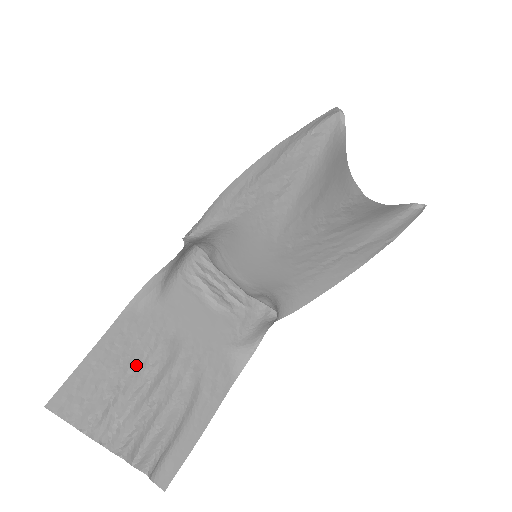
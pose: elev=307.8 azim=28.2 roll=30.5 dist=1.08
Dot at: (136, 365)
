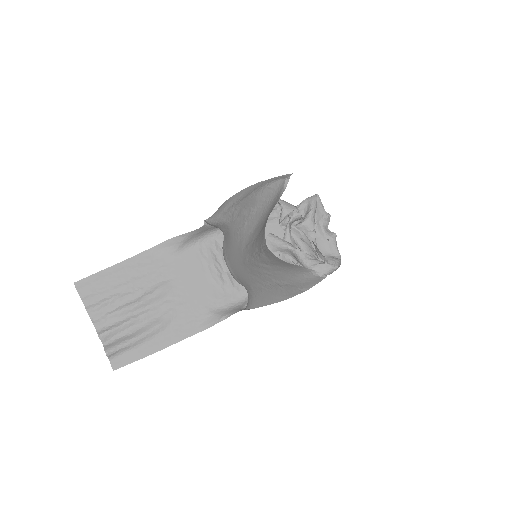
Dot at: (137, 288)
